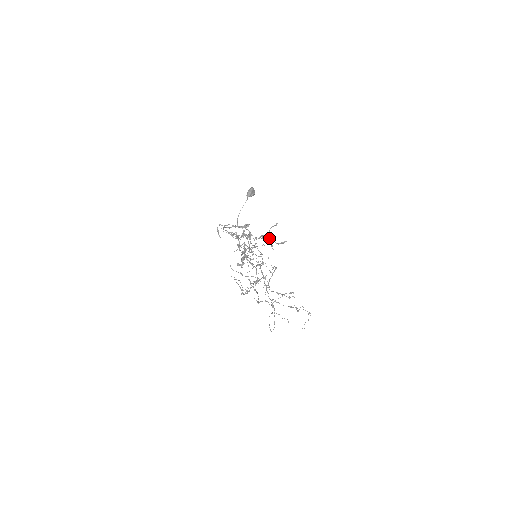
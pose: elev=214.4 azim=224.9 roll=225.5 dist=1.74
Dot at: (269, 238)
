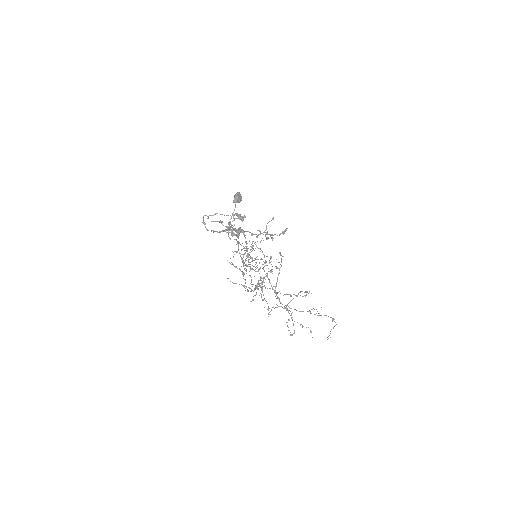
Dot at: (267, 233)
